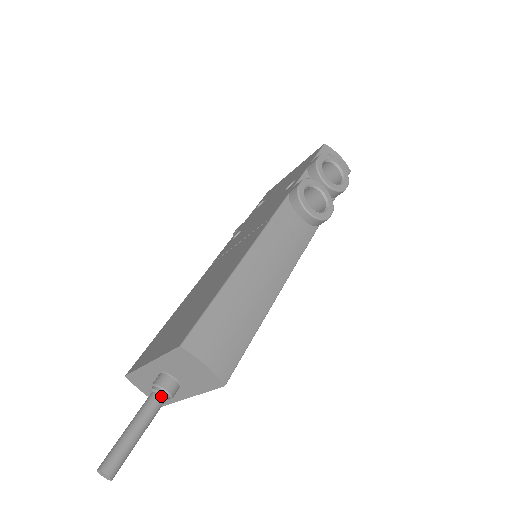
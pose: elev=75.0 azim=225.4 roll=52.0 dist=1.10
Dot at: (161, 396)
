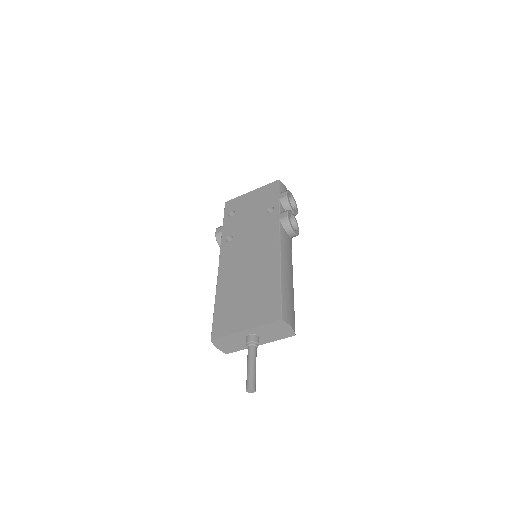
Dot at: (256, 347)
